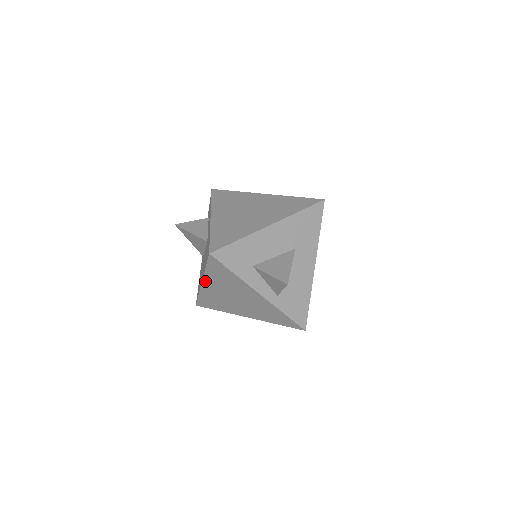
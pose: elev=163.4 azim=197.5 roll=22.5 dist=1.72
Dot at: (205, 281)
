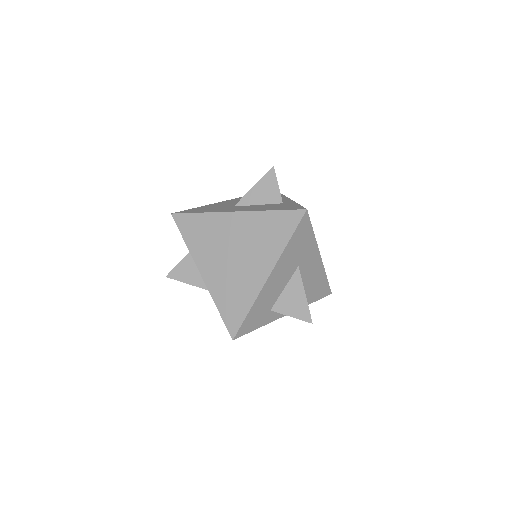
Dot at: occluded
